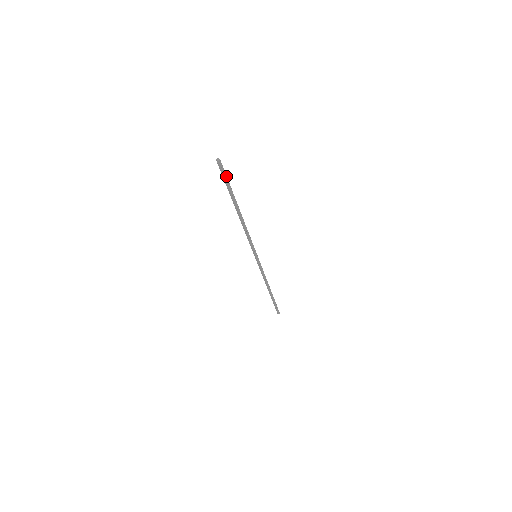
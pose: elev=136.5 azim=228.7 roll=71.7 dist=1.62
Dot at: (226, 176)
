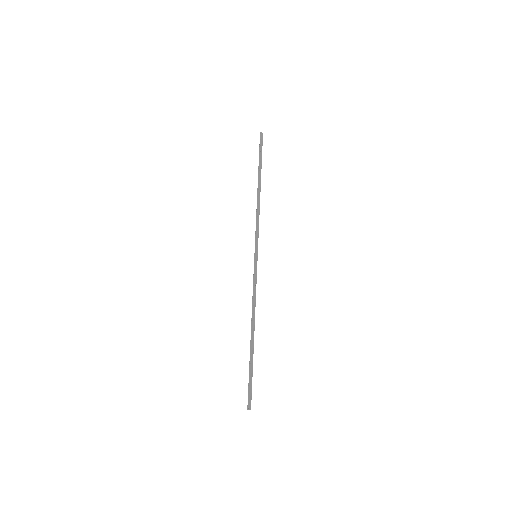
Dot at: occluded
